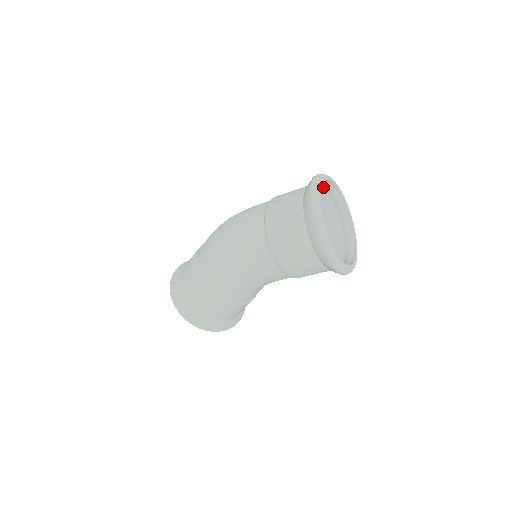
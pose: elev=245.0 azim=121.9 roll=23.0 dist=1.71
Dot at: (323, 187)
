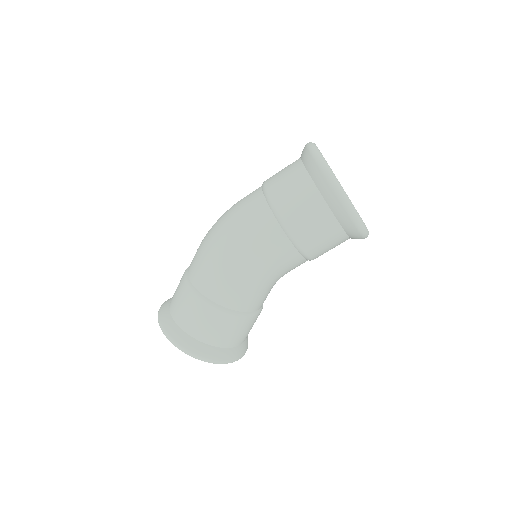
Dot at: occluded
